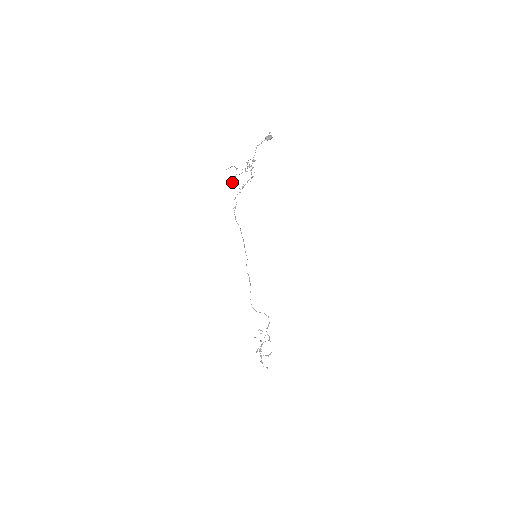
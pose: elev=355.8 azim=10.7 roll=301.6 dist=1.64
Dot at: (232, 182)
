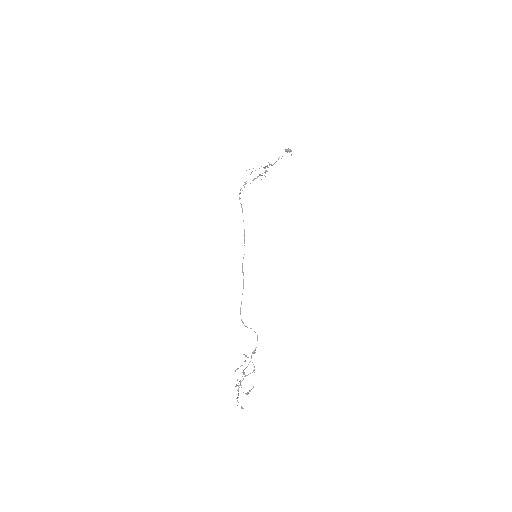
Dot at: occluded
